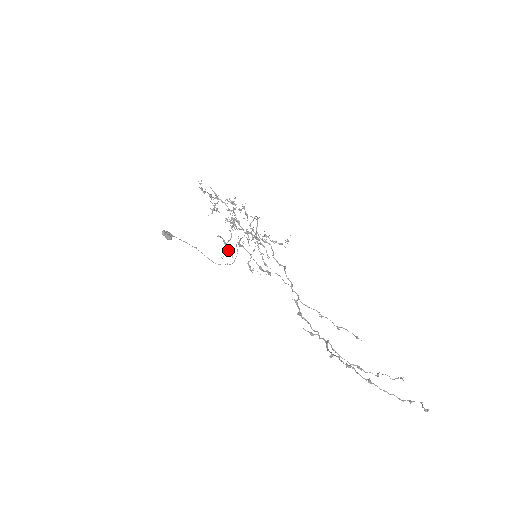
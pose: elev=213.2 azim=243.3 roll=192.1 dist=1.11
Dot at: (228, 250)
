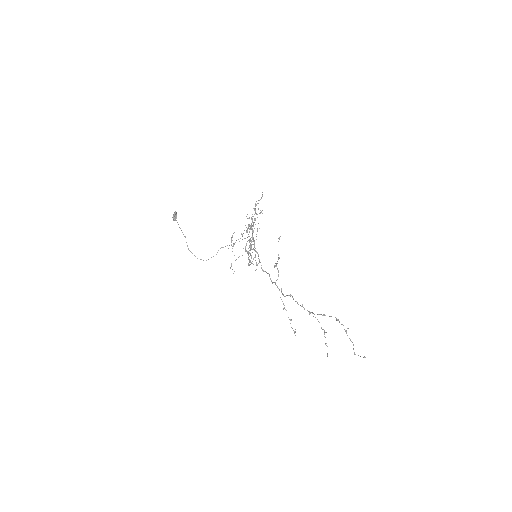
Dot at: occluded
